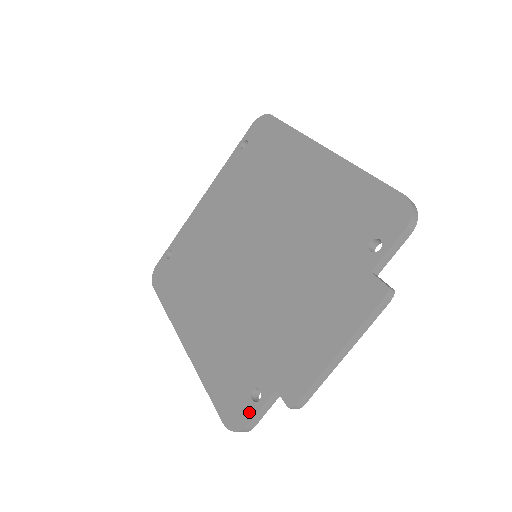
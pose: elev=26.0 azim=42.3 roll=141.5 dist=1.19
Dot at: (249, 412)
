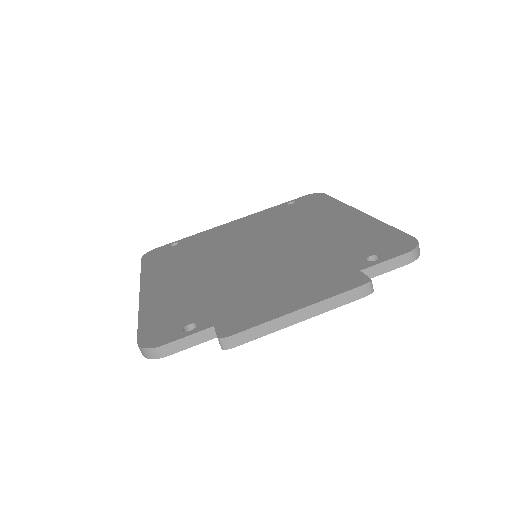
Dot at: (173, 337)
